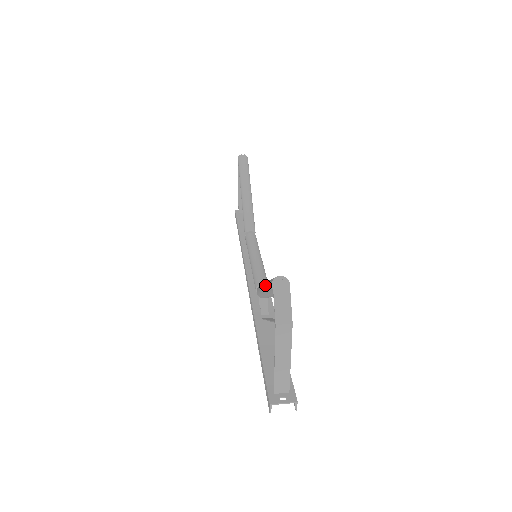
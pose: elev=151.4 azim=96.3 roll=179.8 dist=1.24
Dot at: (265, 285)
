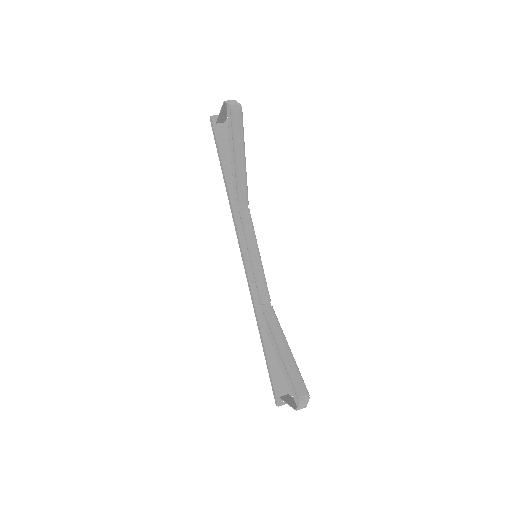
Dot at: (285, 365)
